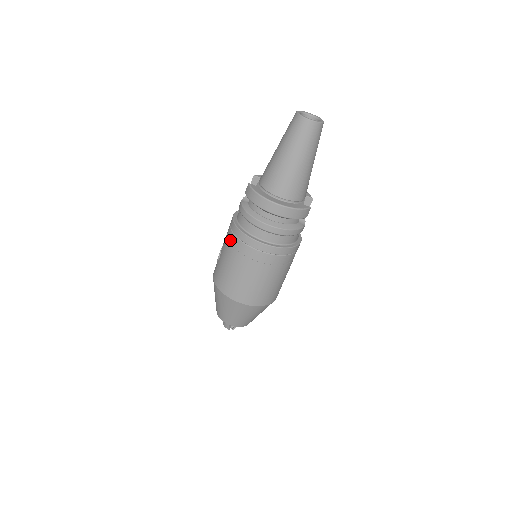
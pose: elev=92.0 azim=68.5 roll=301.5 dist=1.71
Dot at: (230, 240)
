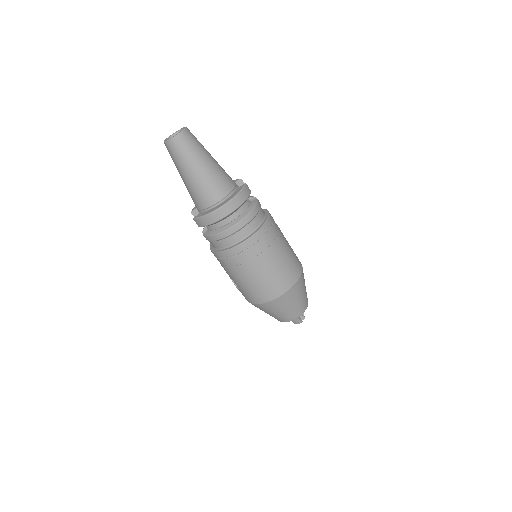
Dot at: (228, 265)
